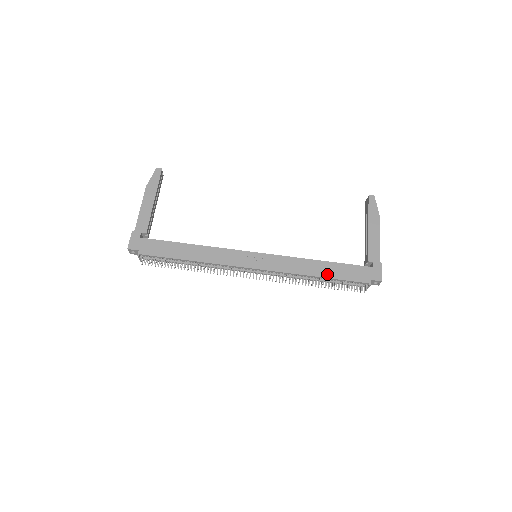
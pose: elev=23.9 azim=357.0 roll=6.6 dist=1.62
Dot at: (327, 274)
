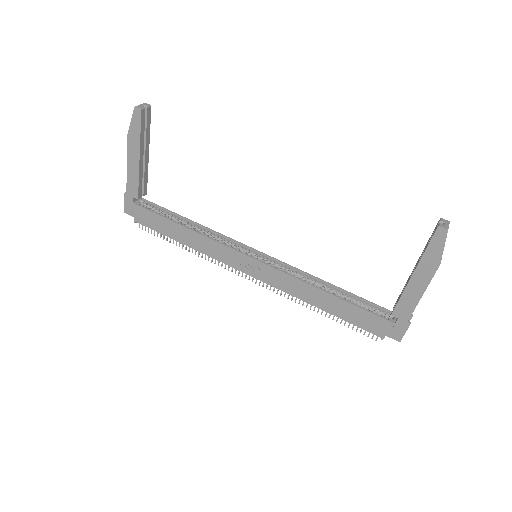
Dot at: (331, 310)
